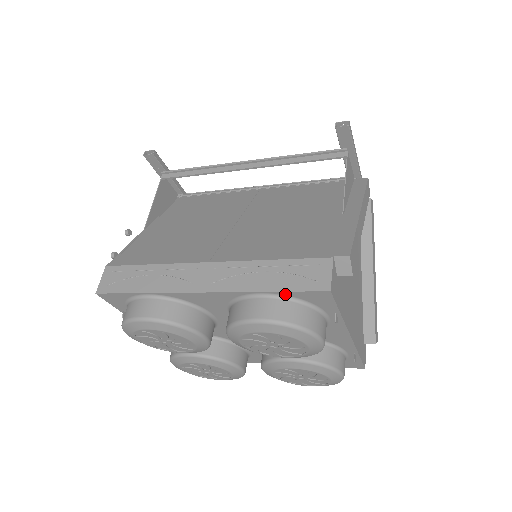
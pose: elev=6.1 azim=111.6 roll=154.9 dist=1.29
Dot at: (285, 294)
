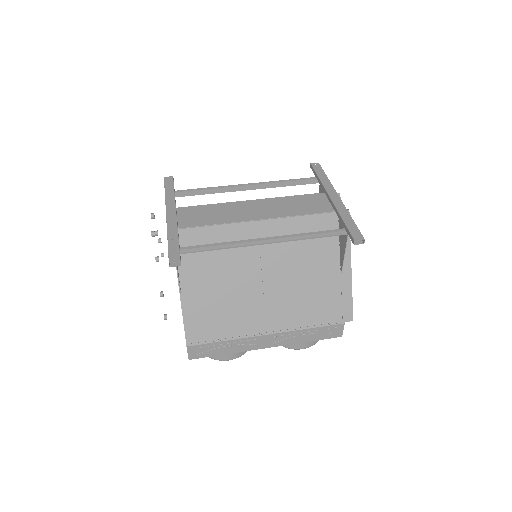
Dot at: (316, 338)
